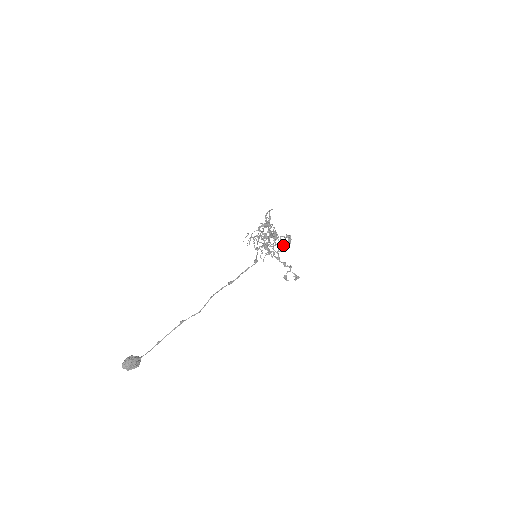
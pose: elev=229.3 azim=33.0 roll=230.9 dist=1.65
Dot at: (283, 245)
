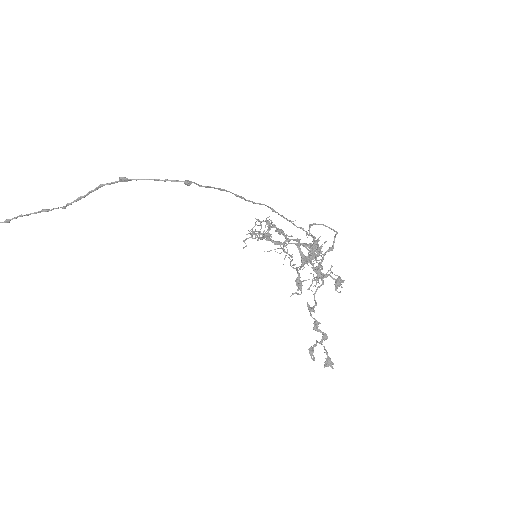
Dot at: occluded
